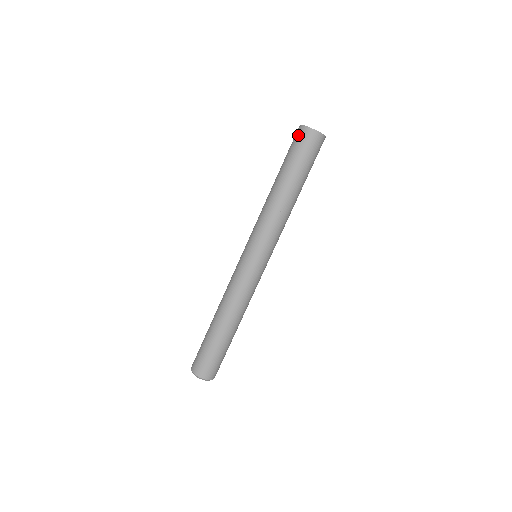
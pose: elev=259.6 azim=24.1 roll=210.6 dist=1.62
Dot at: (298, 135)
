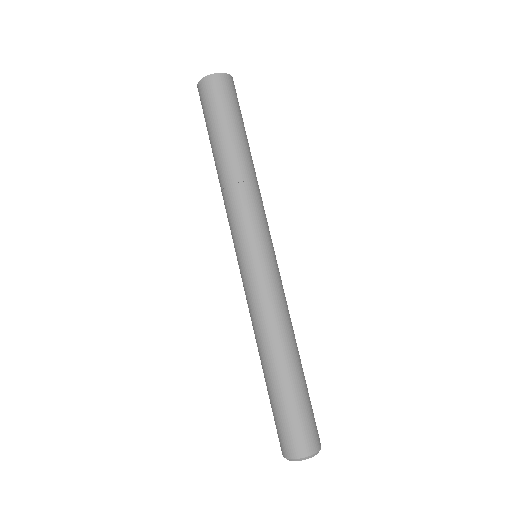
Dot at: (200, 100)
